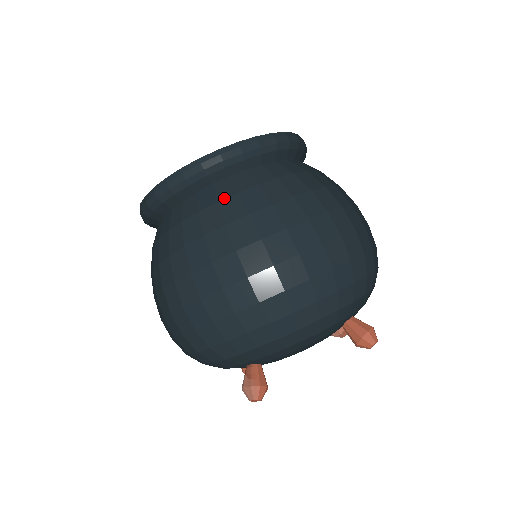
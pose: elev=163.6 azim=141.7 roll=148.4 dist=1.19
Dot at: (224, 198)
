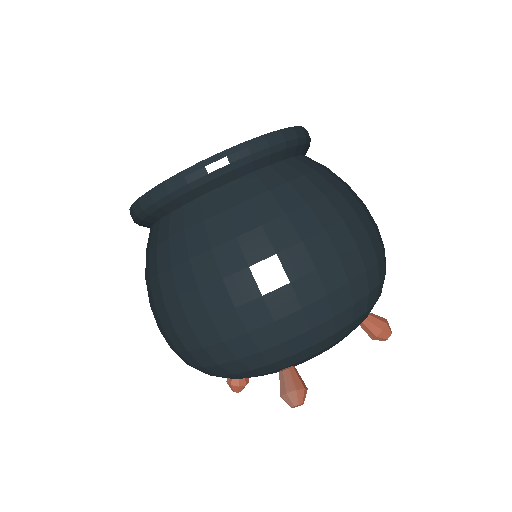
Dot at: (275, 186)
